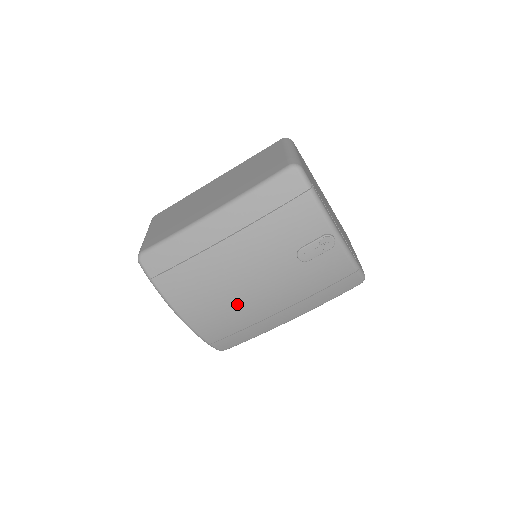
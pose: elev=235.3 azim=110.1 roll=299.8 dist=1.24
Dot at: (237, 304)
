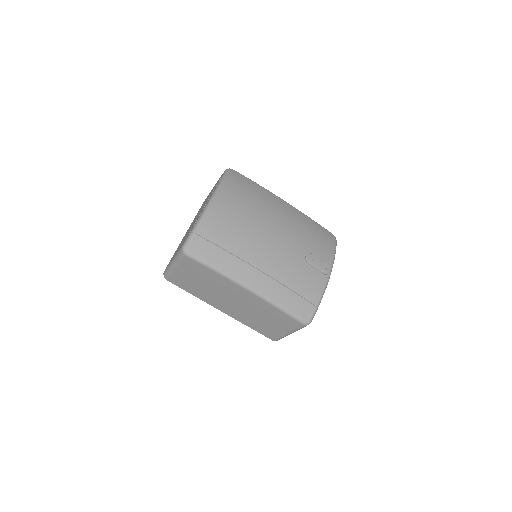
Dot at: (251, 233)
